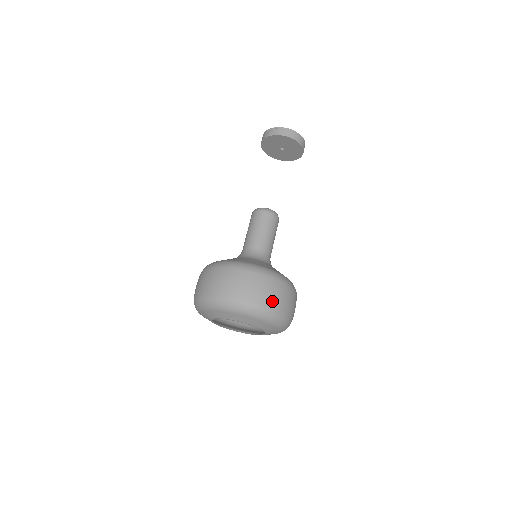
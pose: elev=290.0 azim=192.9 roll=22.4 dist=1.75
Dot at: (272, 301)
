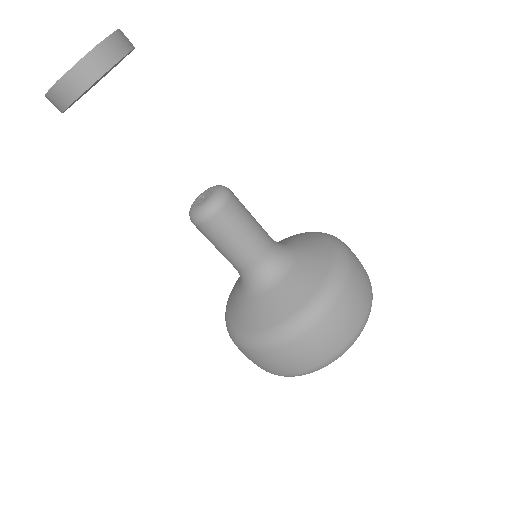
Dot at: (285, 370)
